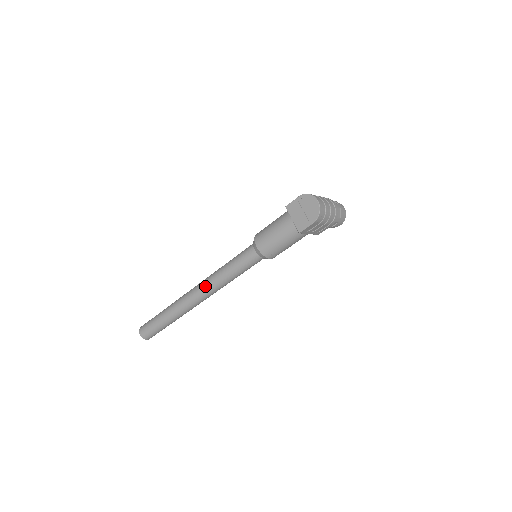
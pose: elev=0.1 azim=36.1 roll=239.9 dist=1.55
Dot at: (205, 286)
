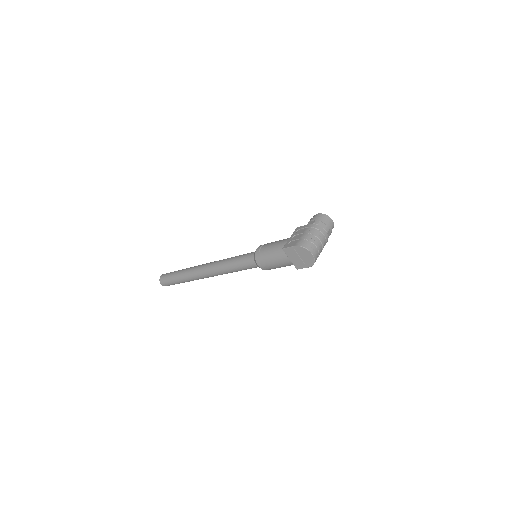
Dot at: (215, 273)
